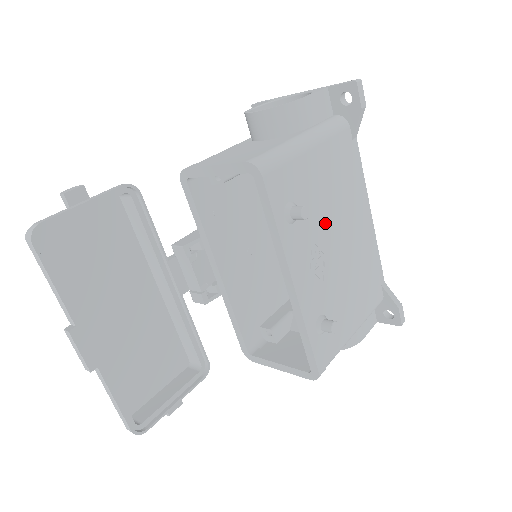
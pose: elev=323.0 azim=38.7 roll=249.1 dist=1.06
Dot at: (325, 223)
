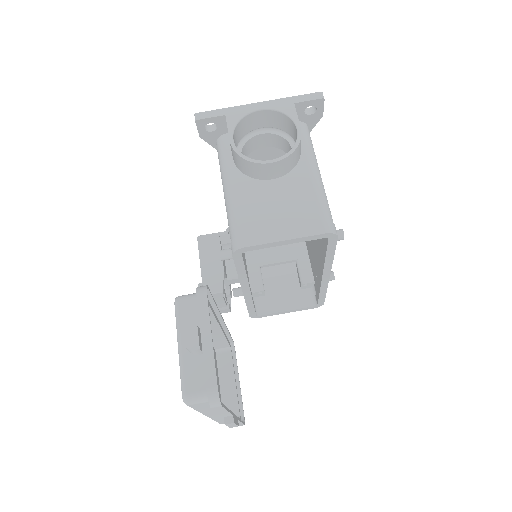
Dot at: occluded
